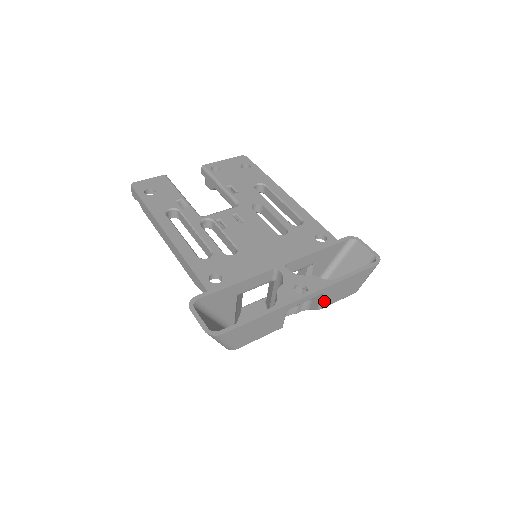
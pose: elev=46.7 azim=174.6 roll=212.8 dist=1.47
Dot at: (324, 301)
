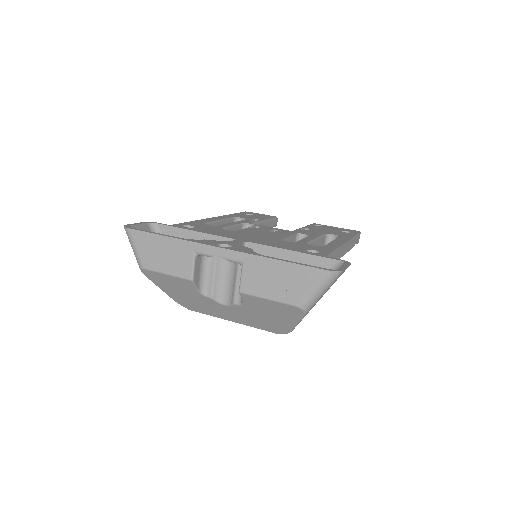
Dot at: (245, 280)
